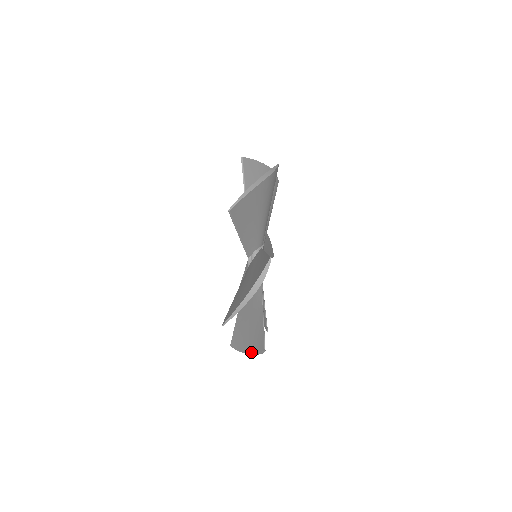
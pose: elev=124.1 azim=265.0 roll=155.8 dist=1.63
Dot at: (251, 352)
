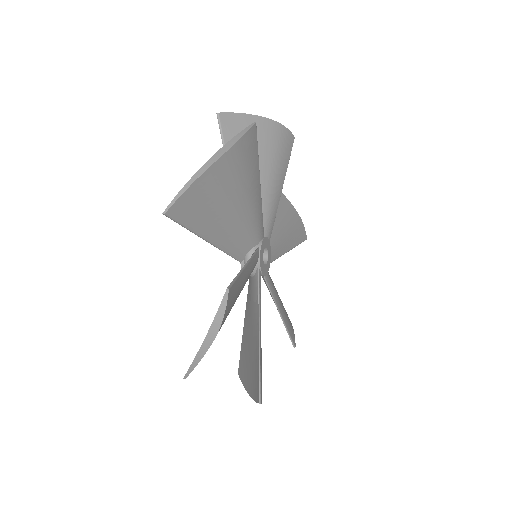
Dot at: (251, 395)
